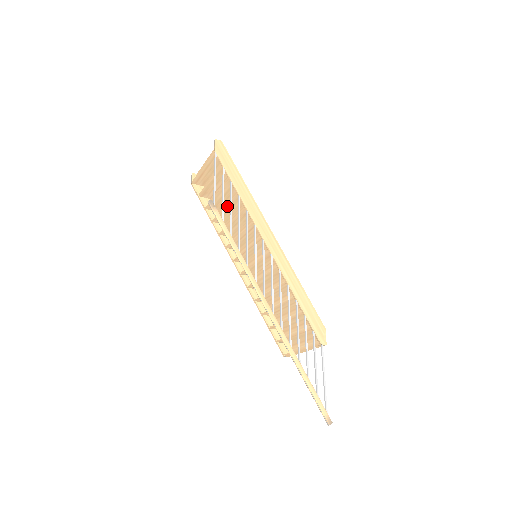
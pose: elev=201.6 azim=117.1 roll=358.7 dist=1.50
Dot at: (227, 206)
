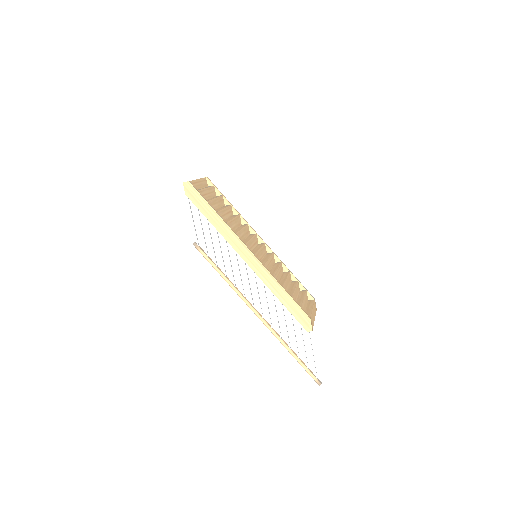
Dot at: occluded
